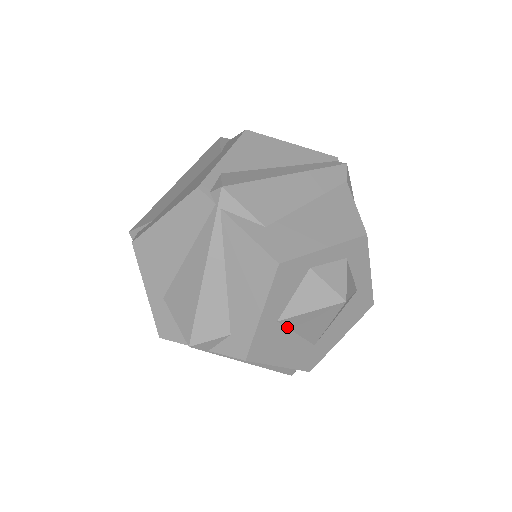
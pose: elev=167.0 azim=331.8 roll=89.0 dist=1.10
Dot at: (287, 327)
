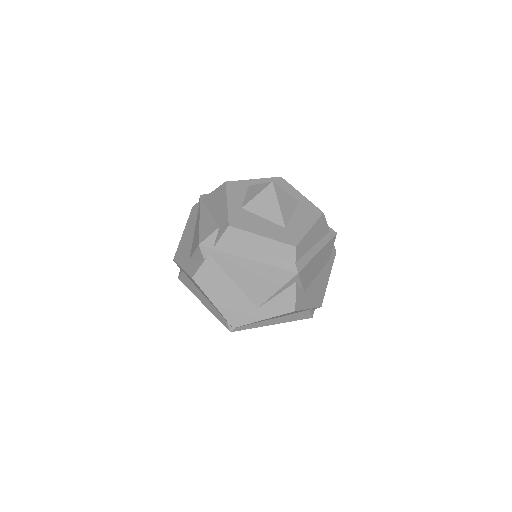
Dot at: (252, 213)
